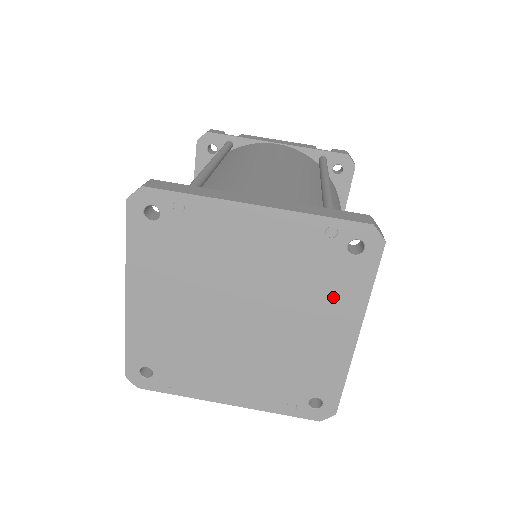
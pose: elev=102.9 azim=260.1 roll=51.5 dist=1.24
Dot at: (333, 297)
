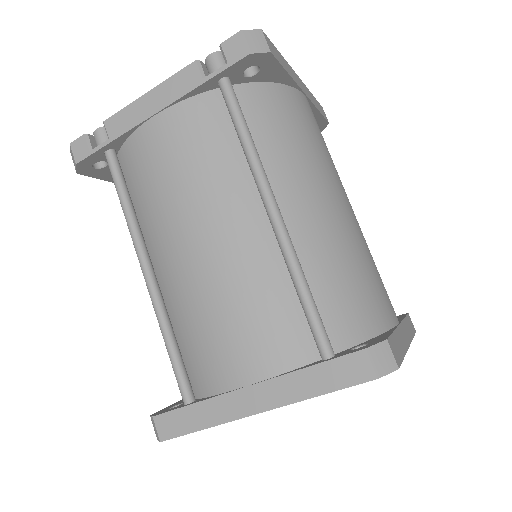
Dot at: occluded
